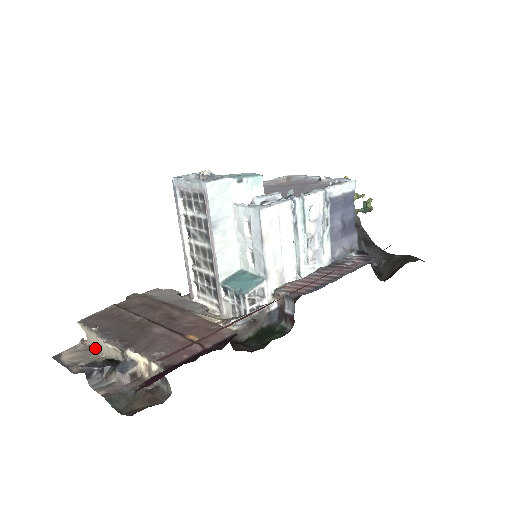
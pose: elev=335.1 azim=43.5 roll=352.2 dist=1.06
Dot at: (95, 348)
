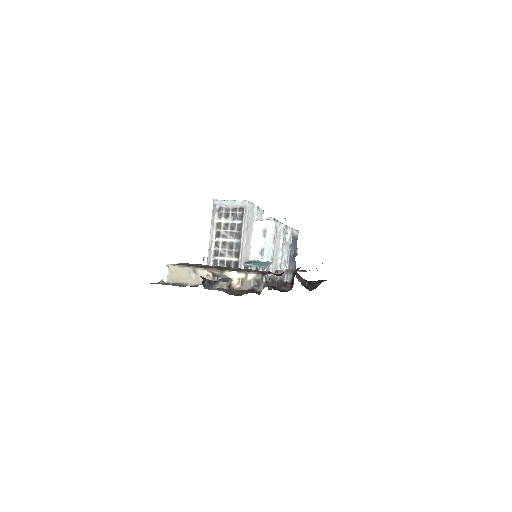
Dot at: (178, 283)
